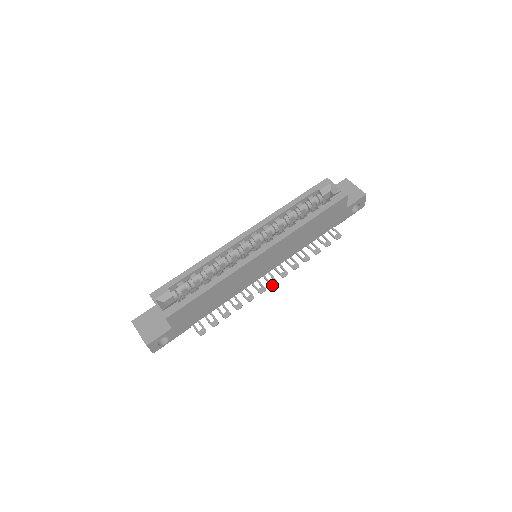
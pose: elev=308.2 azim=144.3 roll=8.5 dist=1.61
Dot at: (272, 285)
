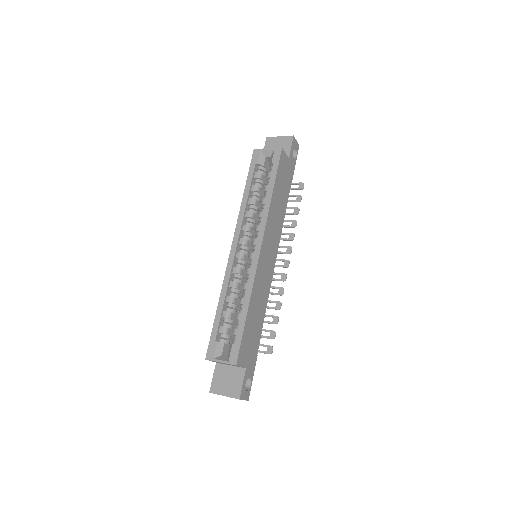
Dot at: occluded
